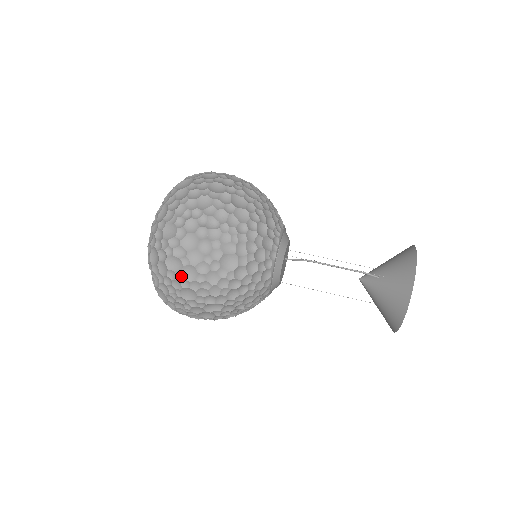
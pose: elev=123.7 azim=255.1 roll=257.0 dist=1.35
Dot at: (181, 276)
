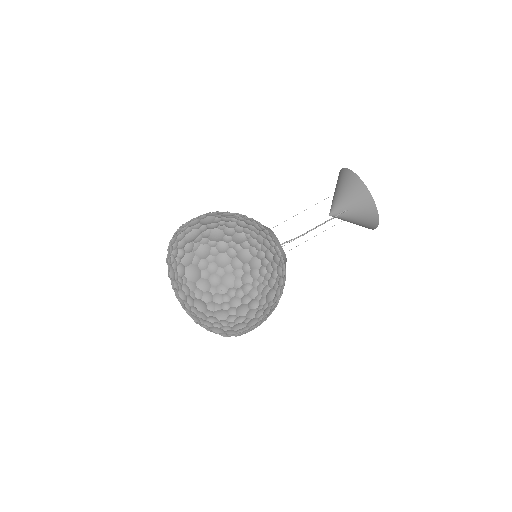
Dot at: (247, 327)
